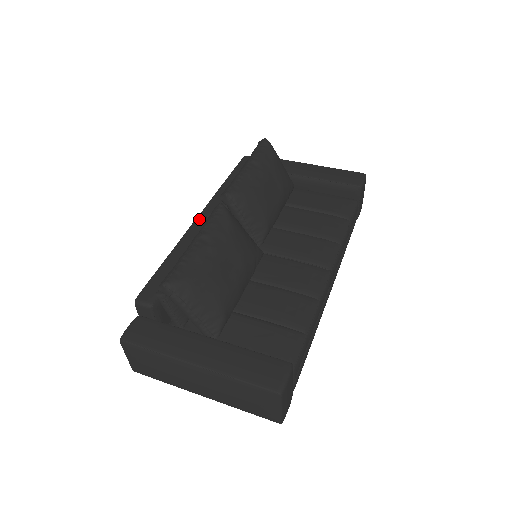
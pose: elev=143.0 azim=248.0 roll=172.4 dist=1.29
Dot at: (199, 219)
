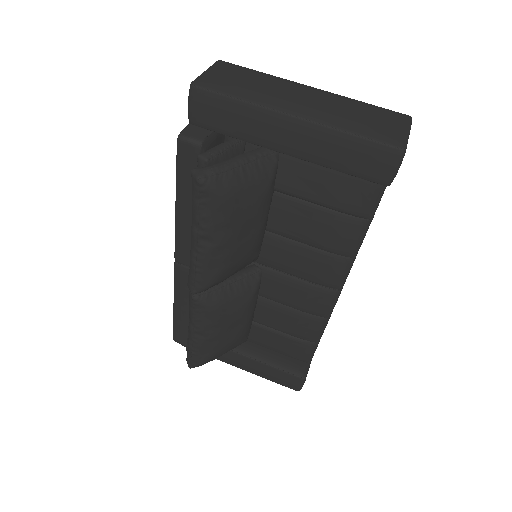
Dot at: (178, 269)
